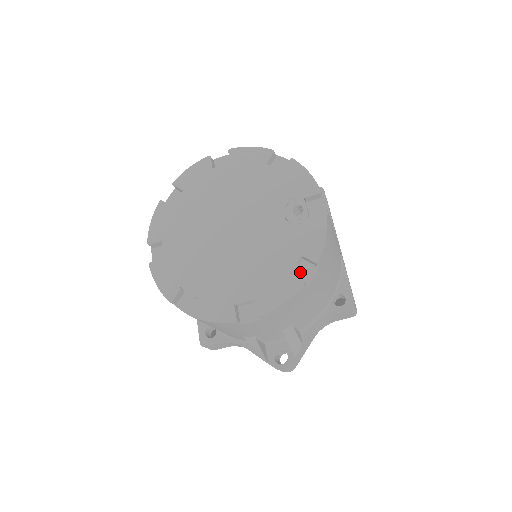
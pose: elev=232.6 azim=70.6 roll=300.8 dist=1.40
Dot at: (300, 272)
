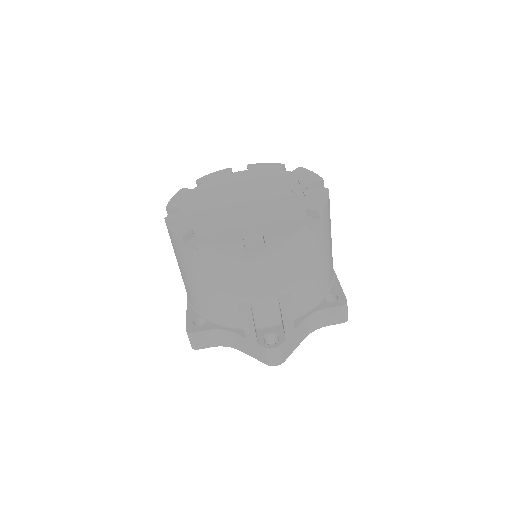
Dot at: occluded
